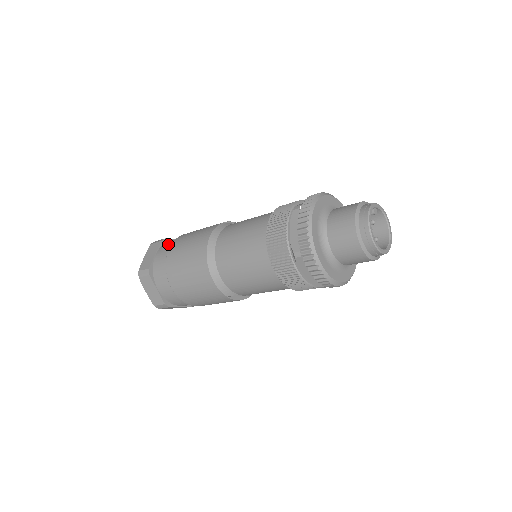
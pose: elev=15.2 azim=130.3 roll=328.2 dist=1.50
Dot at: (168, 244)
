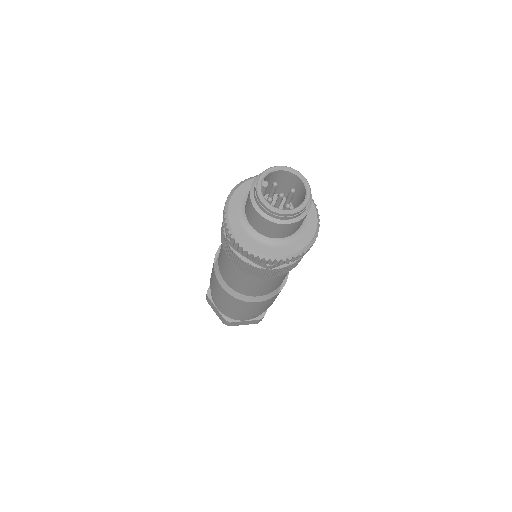
Dot at: (212, 296)
